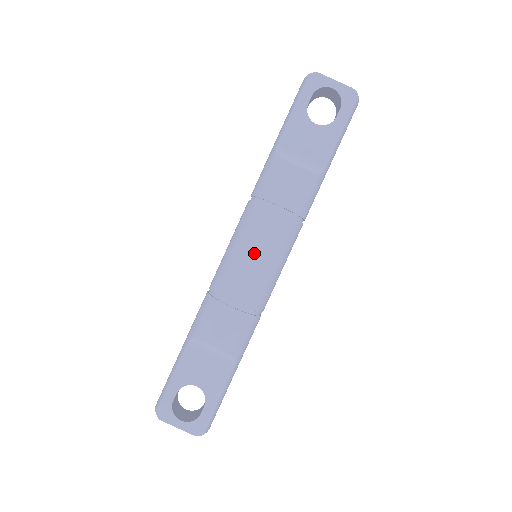
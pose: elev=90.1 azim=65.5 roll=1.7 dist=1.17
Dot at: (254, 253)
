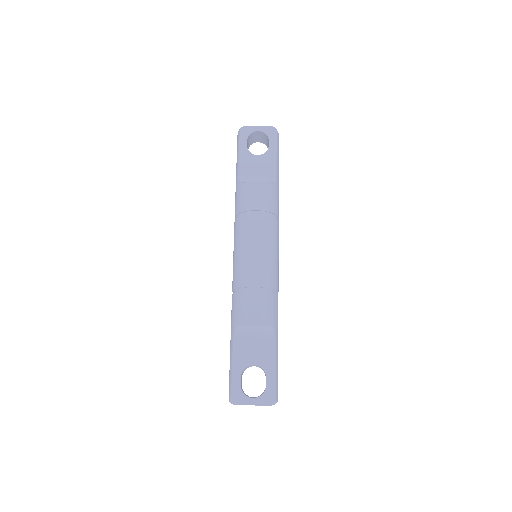
Dot at: (253, 247)
